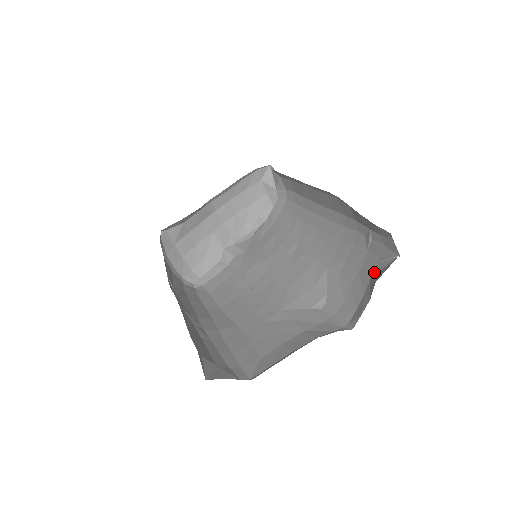
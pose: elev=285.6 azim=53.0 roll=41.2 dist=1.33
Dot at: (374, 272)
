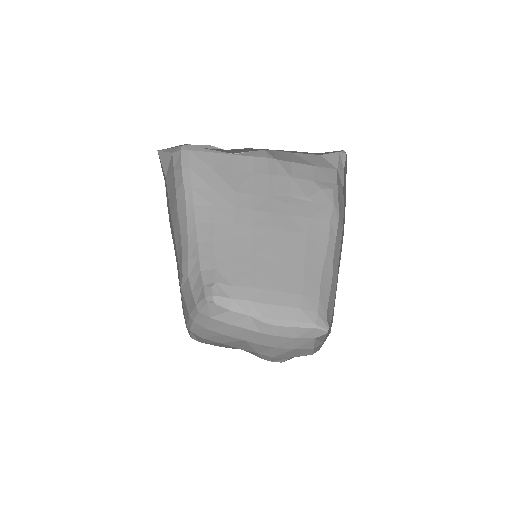
Dot at: occluded
